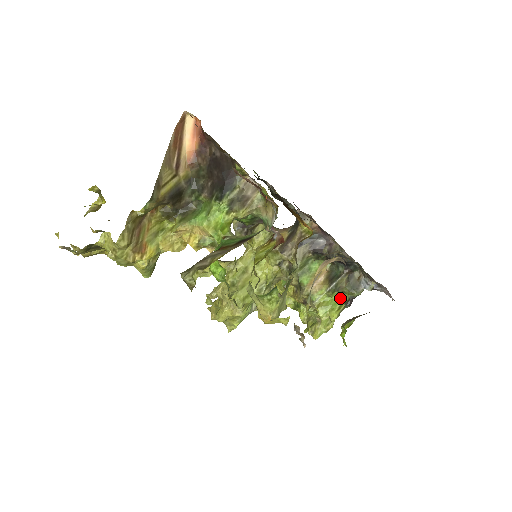
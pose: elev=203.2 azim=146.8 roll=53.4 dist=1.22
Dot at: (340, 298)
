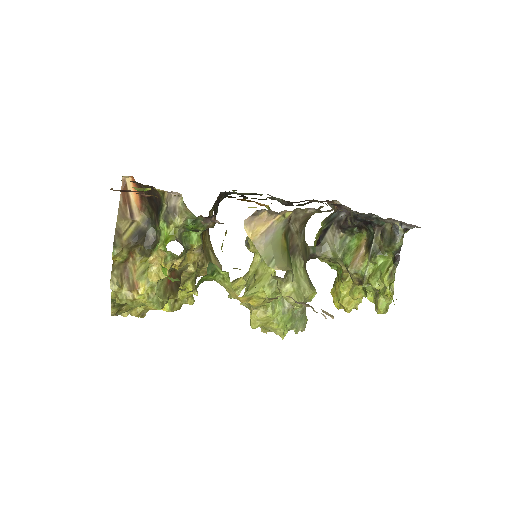
Dot at: (388, 259)
